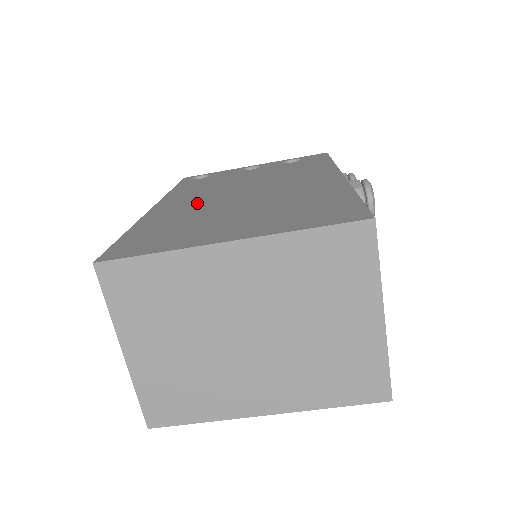
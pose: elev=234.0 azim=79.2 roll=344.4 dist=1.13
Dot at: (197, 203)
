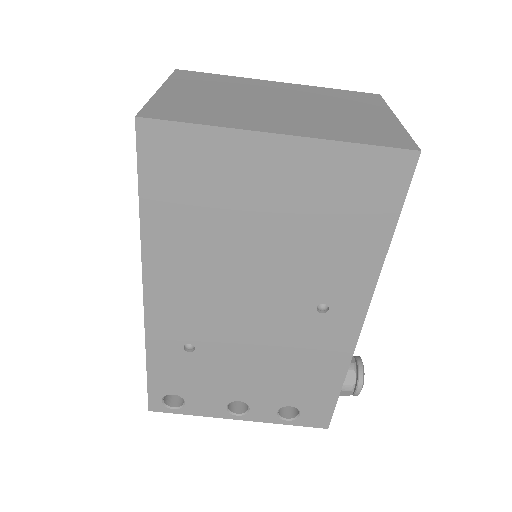
Dot at: occluded
